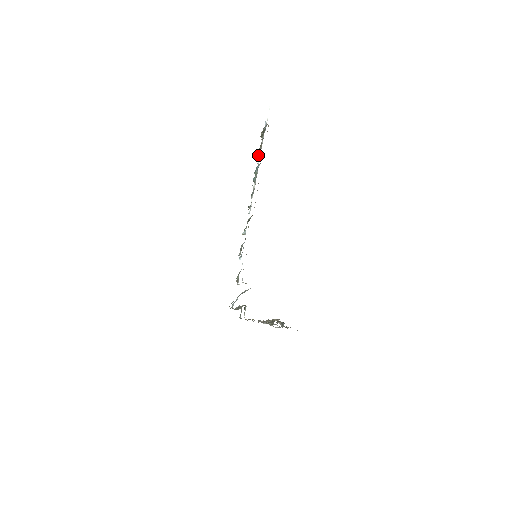
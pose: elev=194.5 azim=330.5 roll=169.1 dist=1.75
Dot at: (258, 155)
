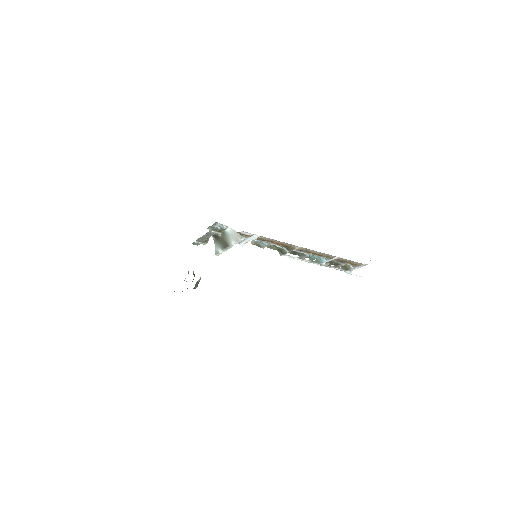
Dot at: occluded
